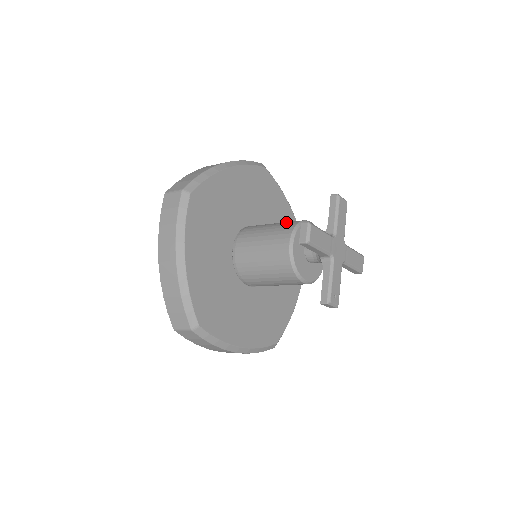
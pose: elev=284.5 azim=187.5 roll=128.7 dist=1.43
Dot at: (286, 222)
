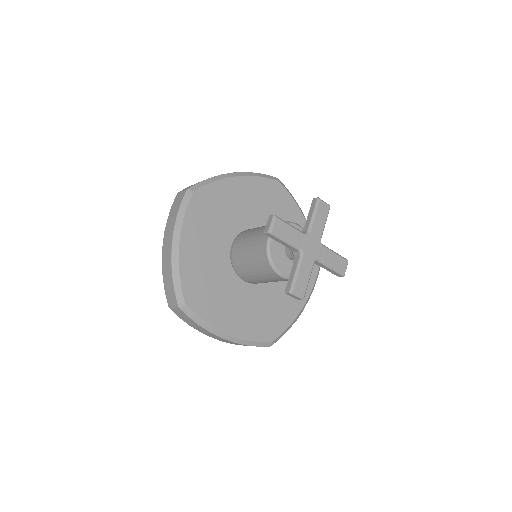
Dot at: occluded
